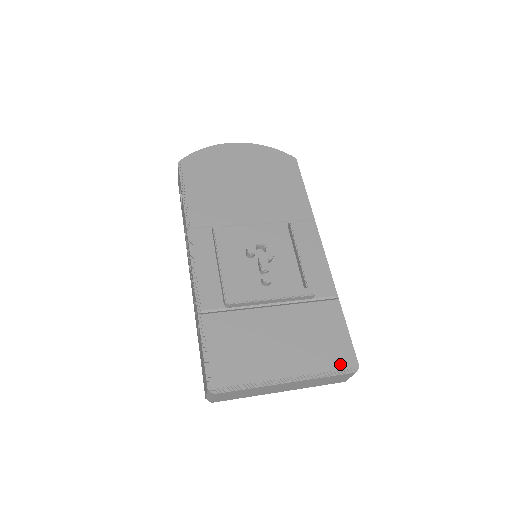
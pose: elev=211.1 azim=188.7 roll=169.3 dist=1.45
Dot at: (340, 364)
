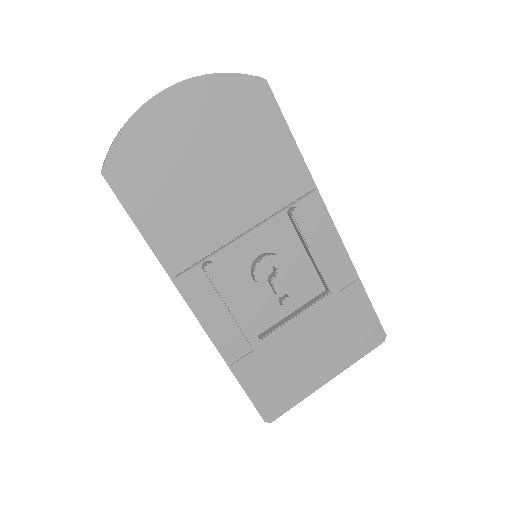
Dot at: (371, 345)
